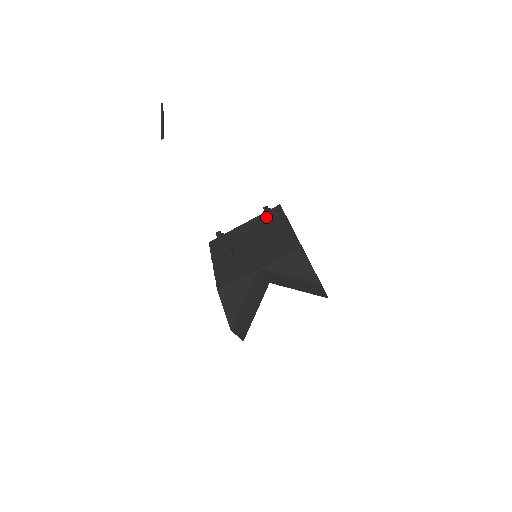
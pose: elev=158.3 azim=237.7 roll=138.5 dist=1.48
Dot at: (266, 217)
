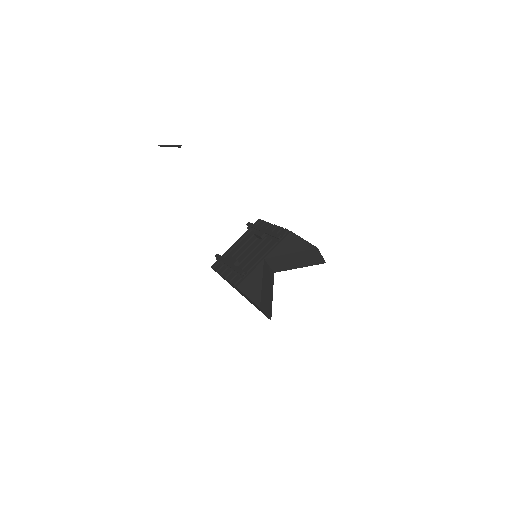
Dot at: (251, 230)
